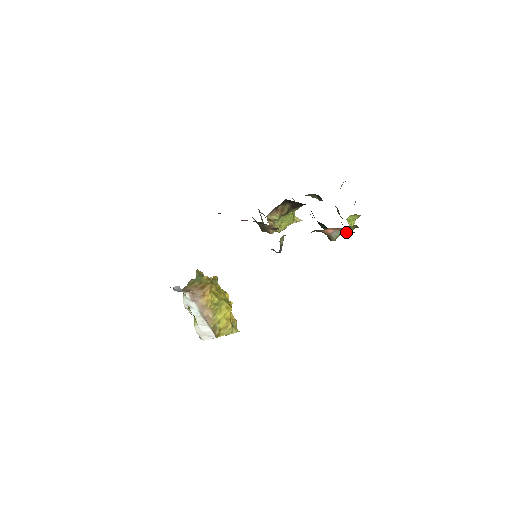
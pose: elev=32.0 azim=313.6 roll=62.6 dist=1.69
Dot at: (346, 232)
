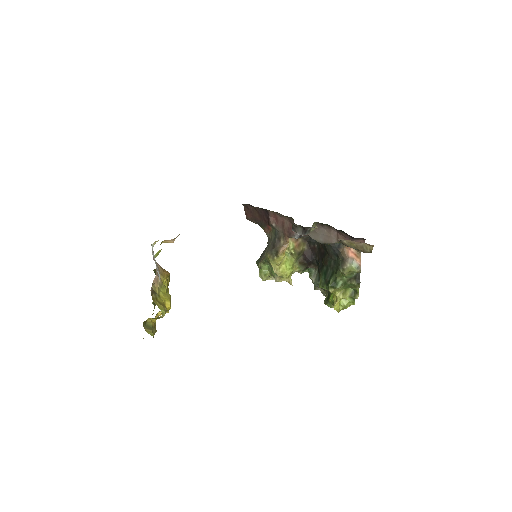
Dot at: (359, 269)
